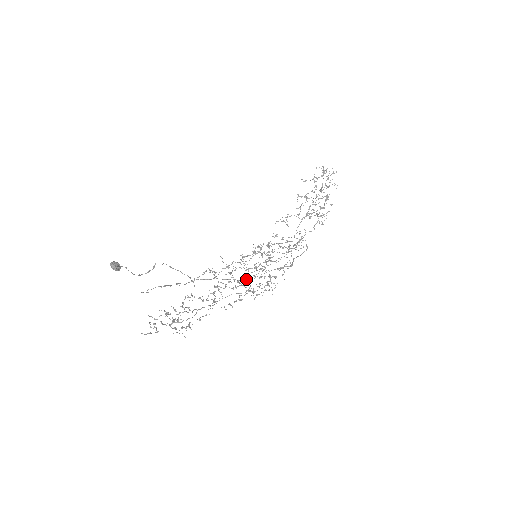
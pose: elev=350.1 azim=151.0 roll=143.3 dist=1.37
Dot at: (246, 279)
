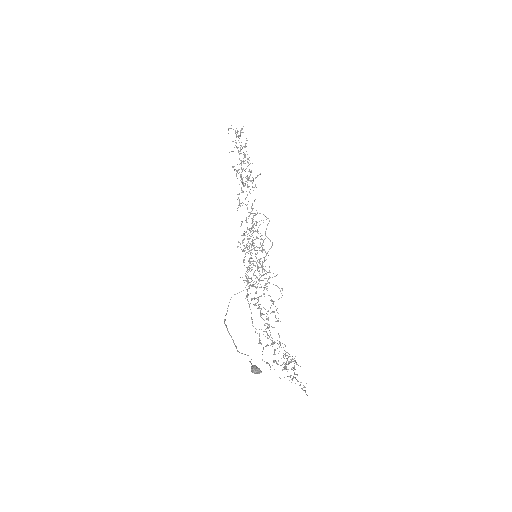
Dot at: (259, 280)
